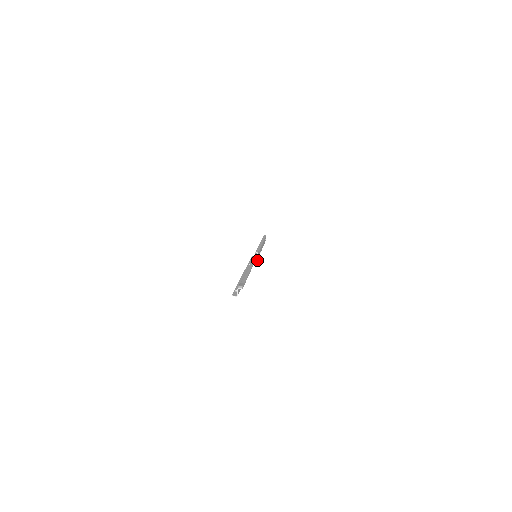
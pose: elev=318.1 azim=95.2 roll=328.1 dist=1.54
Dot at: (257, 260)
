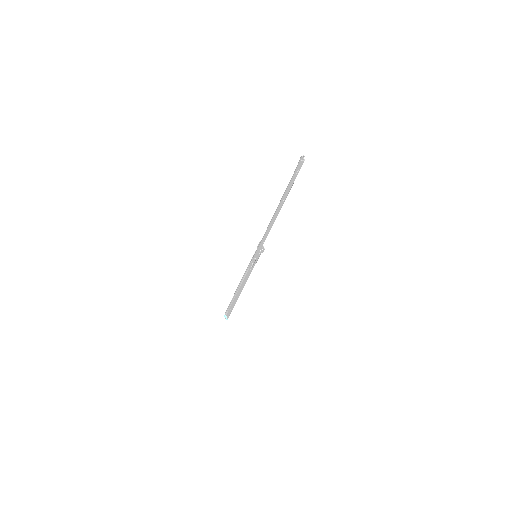
Dot at: (262, 250)
